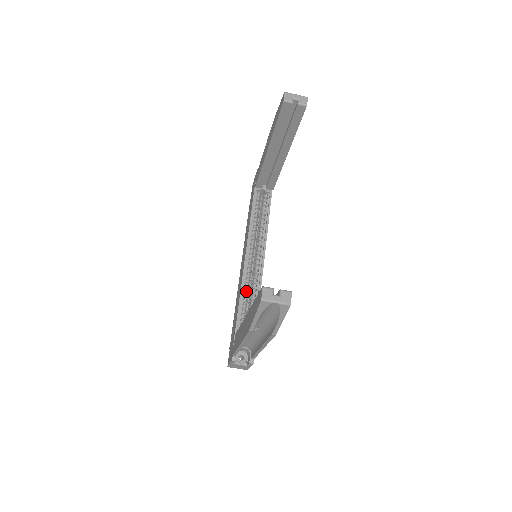
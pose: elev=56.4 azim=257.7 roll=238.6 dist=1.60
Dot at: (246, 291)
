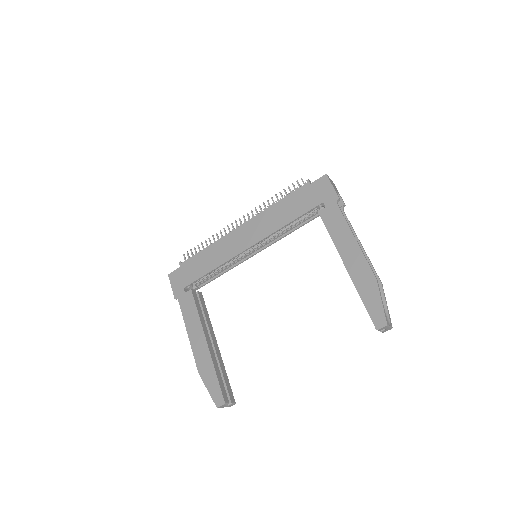
Dot at: occluded
